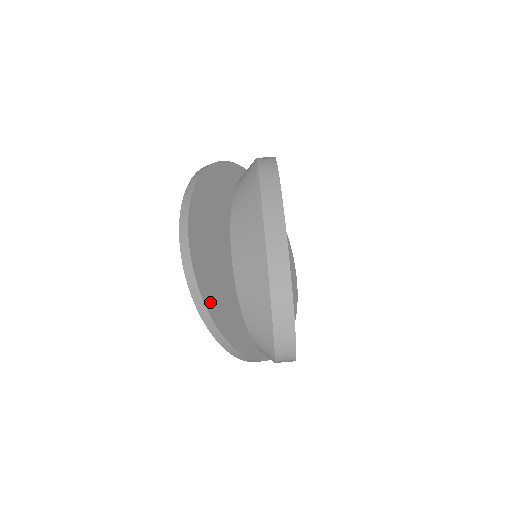
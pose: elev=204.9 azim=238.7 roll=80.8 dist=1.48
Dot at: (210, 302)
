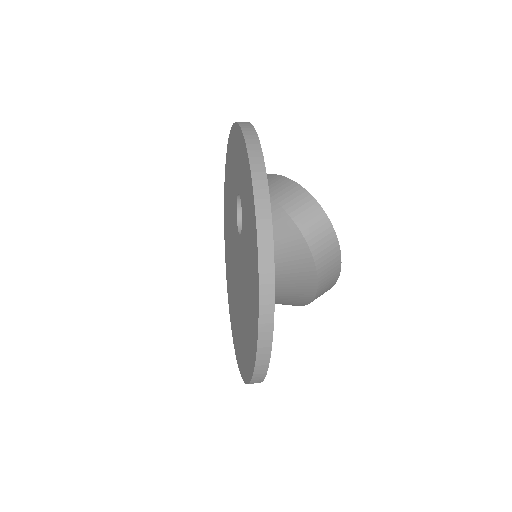
Dot at: occluded
